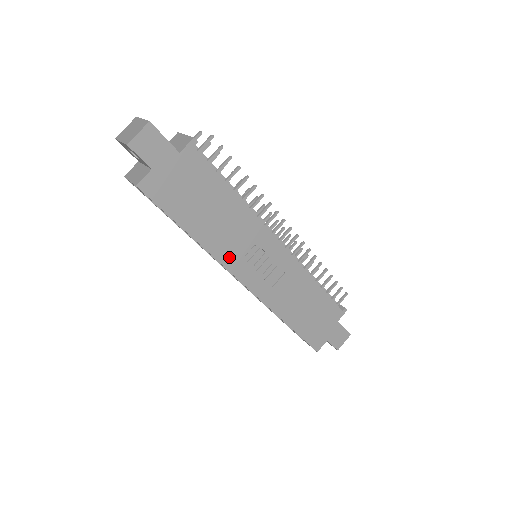
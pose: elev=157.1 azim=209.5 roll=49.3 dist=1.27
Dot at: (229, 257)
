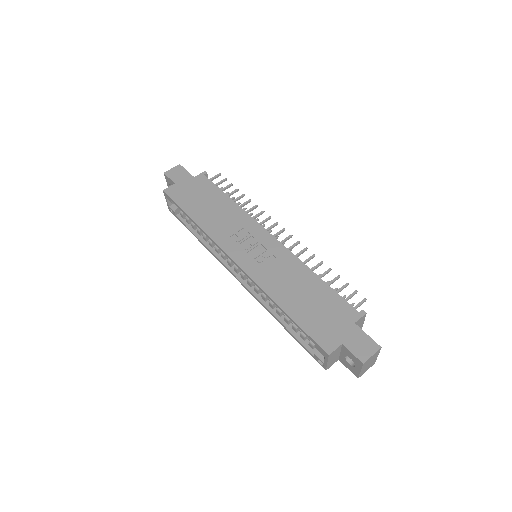
Dot at: (221, 237)
